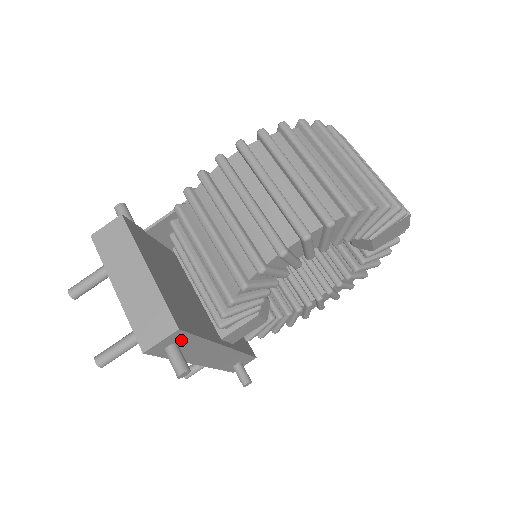
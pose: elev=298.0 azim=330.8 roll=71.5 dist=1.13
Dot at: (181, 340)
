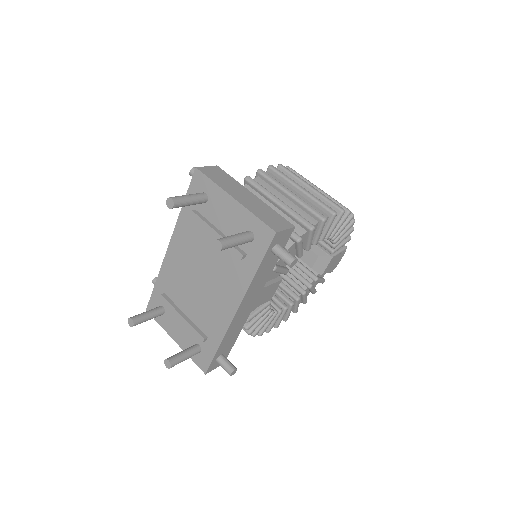
Dot at: occluded
